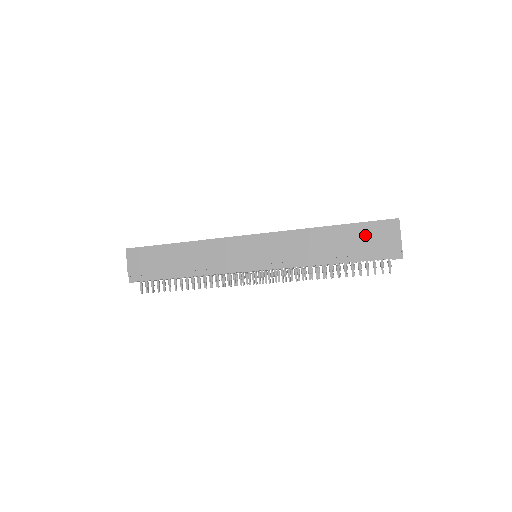
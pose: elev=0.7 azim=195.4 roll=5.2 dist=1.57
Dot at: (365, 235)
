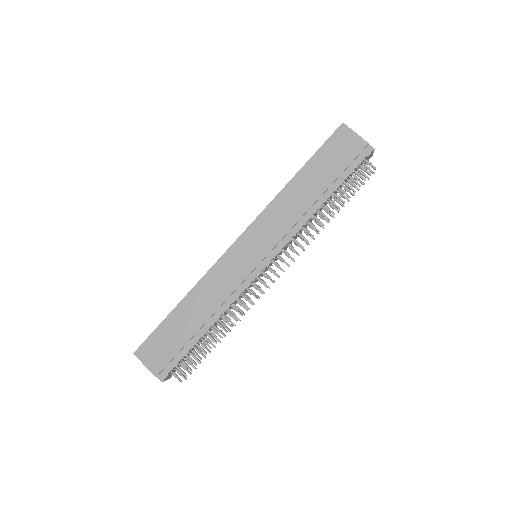
Dot at: (329, 157)
